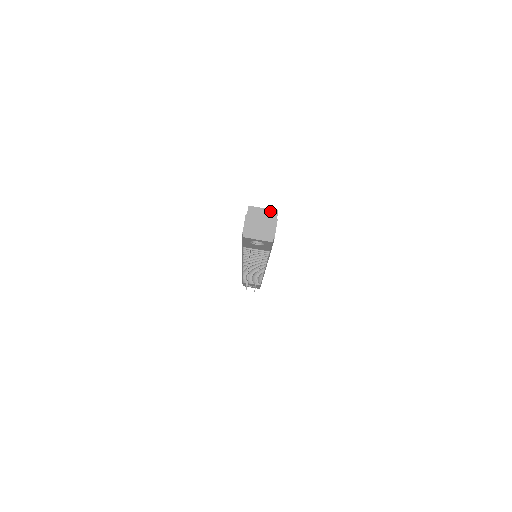
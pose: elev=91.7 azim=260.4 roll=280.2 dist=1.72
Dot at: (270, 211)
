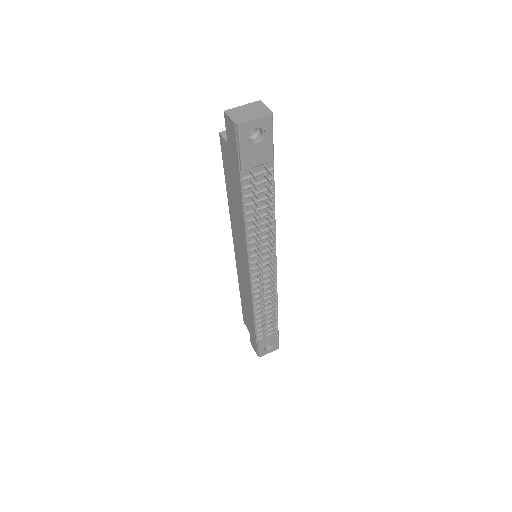
Dot at: occluded
